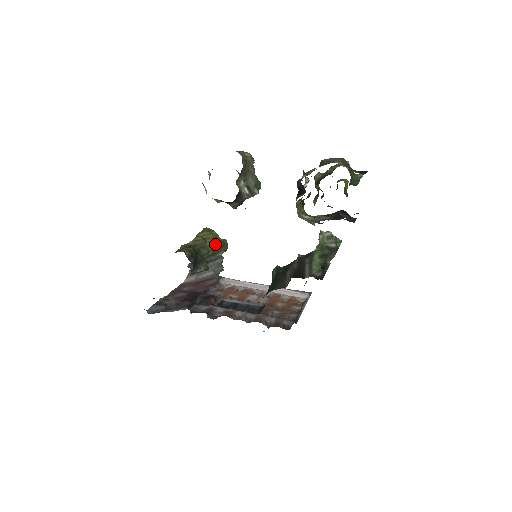
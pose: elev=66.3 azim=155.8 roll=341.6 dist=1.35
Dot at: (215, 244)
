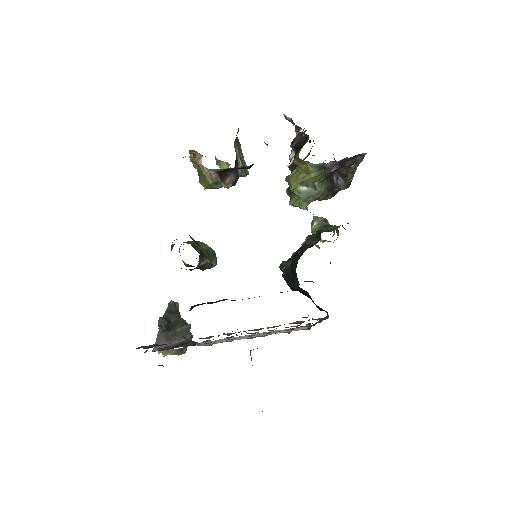
Dot at: (207, 249)
